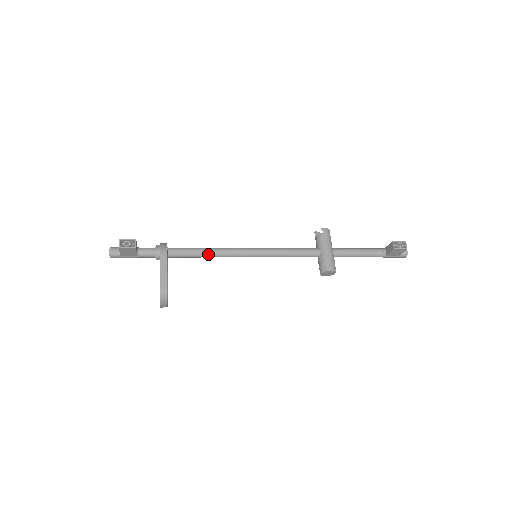
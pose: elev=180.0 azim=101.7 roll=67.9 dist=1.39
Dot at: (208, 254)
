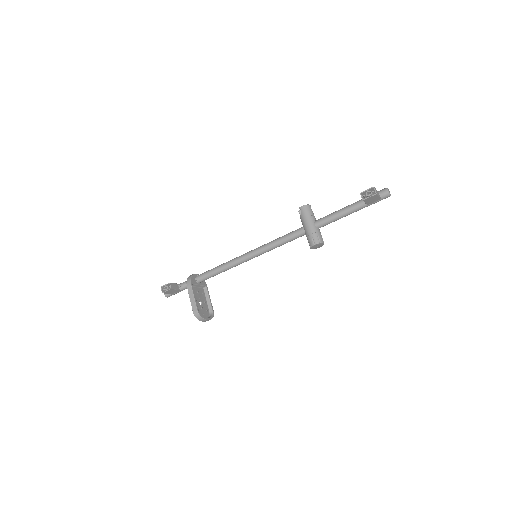
Dot at: (222, 270)
